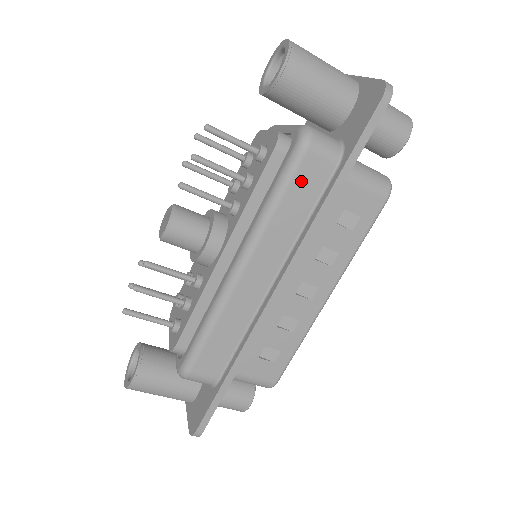
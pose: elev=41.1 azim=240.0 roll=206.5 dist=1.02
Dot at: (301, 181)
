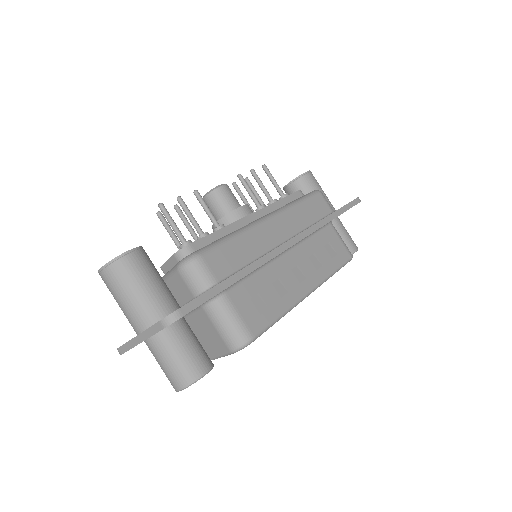
Dot at: (314, 203)
